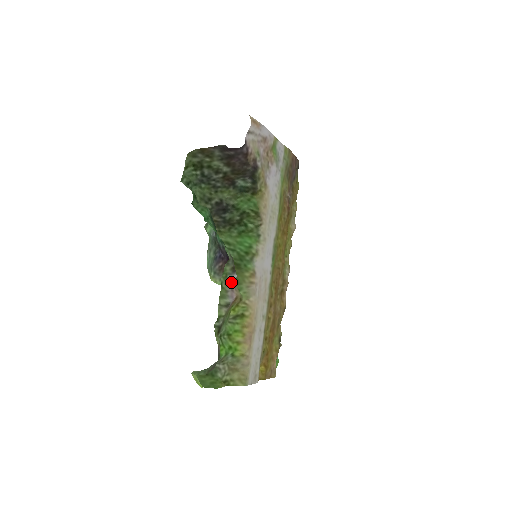
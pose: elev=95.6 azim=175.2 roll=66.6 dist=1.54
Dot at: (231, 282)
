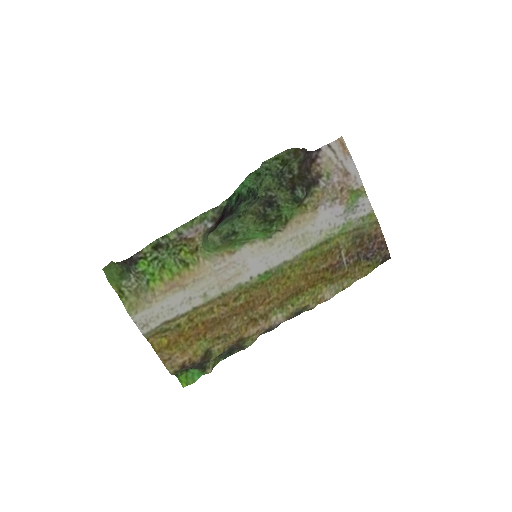
Dot at: (203, 226)
